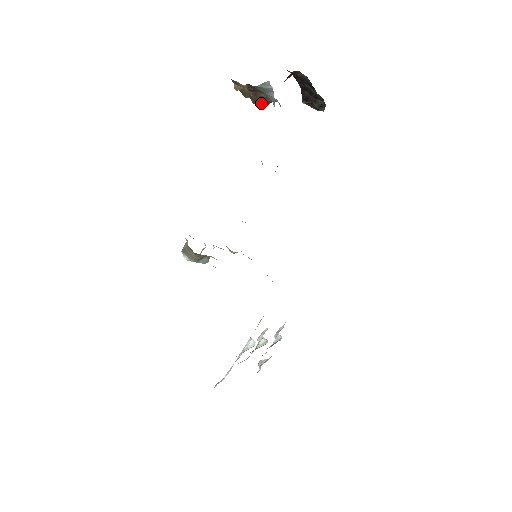
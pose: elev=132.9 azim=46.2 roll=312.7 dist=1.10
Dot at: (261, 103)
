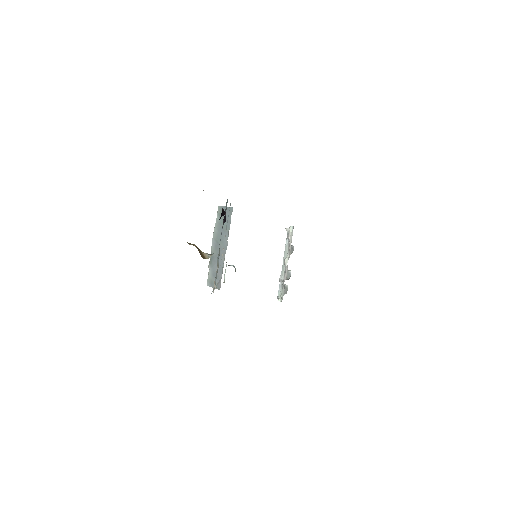
Dot at: occluded
